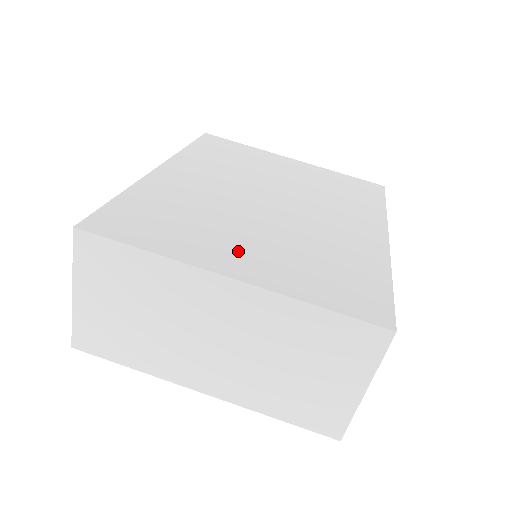
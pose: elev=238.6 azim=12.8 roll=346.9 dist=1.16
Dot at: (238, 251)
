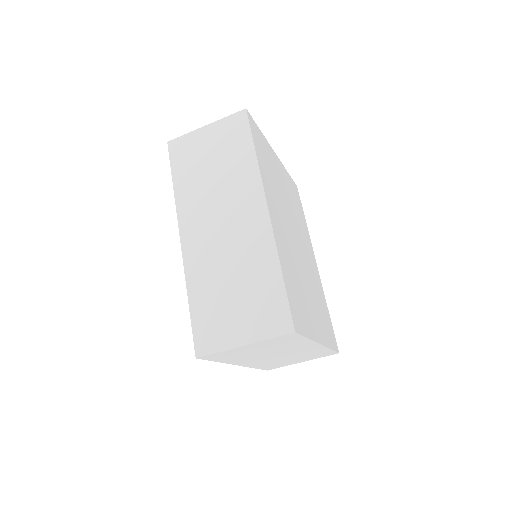
Dot at: (314, 316)
